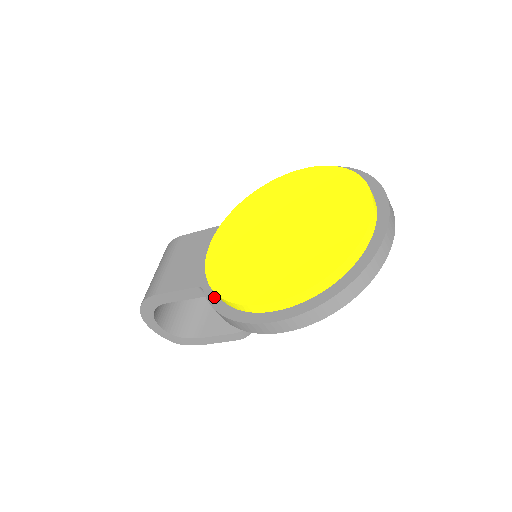
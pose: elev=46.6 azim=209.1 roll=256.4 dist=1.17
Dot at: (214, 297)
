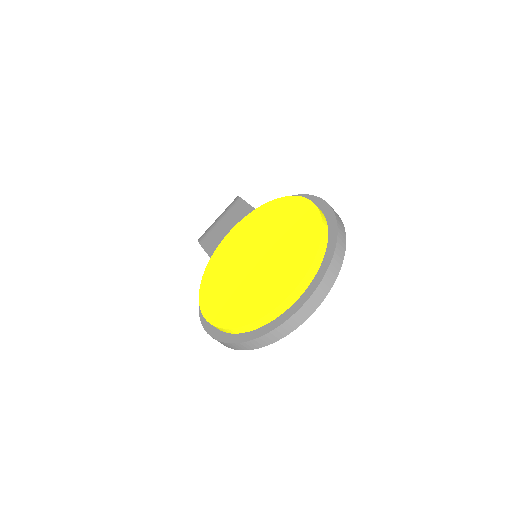
Dot at: occluded
